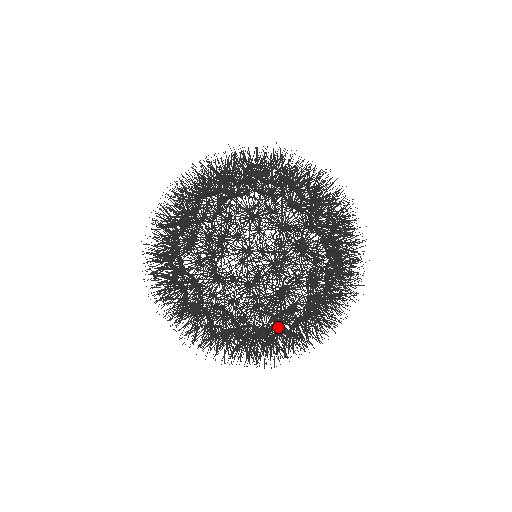
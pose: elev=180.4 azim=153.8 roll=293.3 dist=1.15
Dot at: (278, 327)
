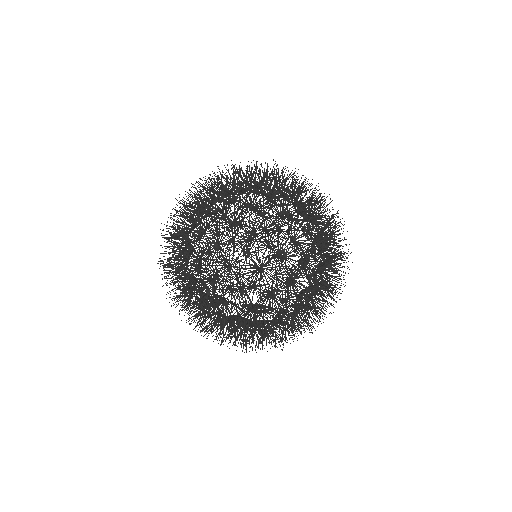
Dot at: (287, 319)
